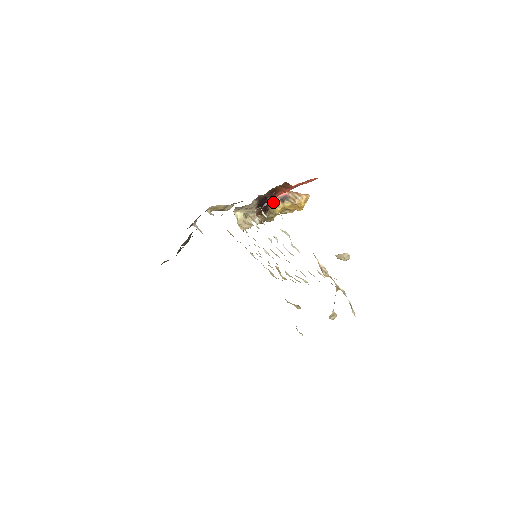
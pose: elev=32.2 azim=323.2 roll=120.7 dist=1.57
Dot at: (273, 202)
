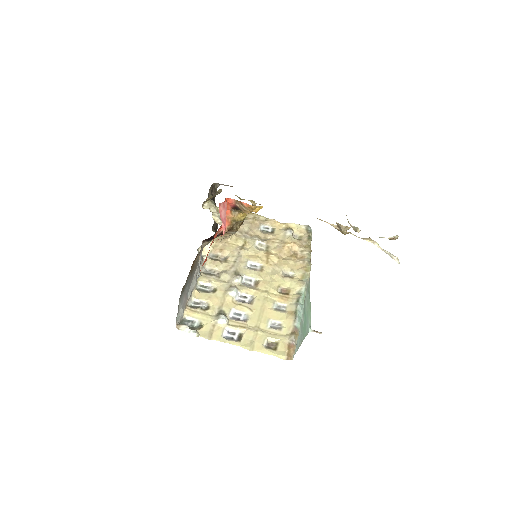
Dot at: (229, 217)
